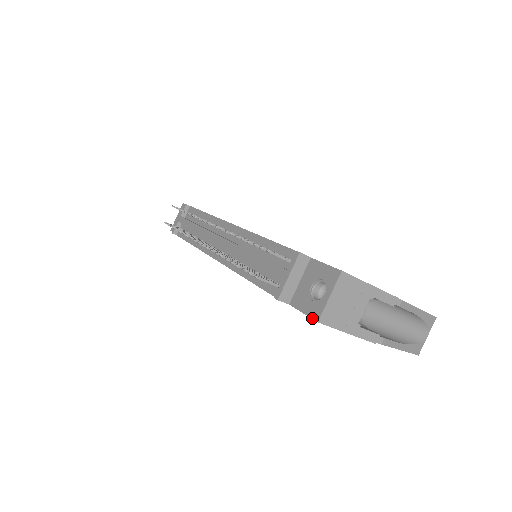
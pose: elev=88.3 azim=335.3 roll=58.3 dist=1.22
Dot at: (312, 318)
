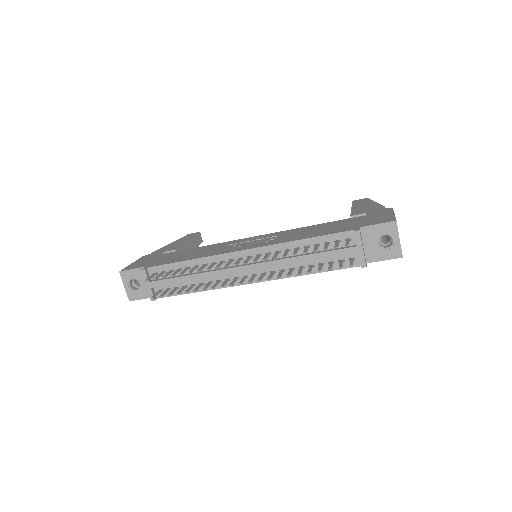
Dot at: (396, 258)
